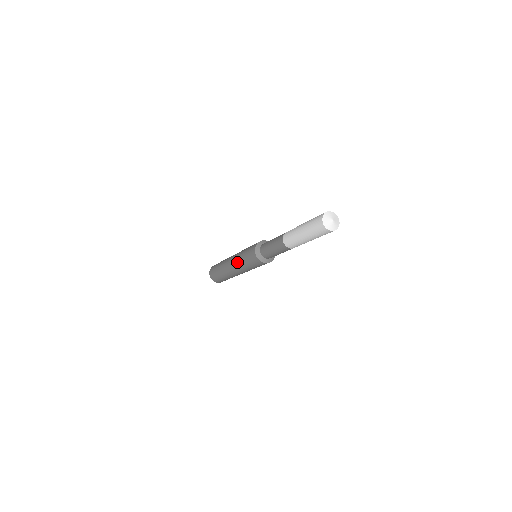
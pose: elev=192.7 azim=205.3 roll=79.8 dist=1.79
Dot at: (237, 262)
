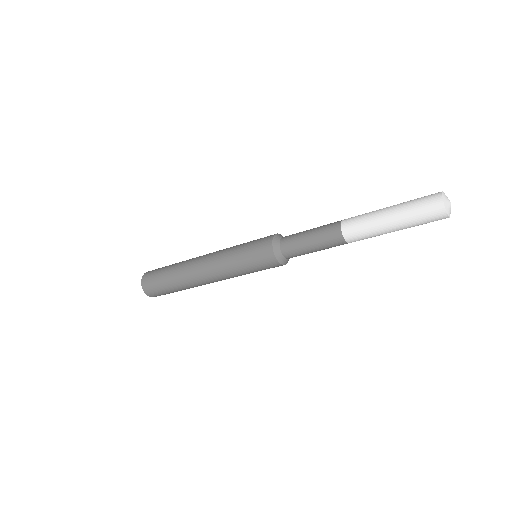
Dot at: (223, 252)
